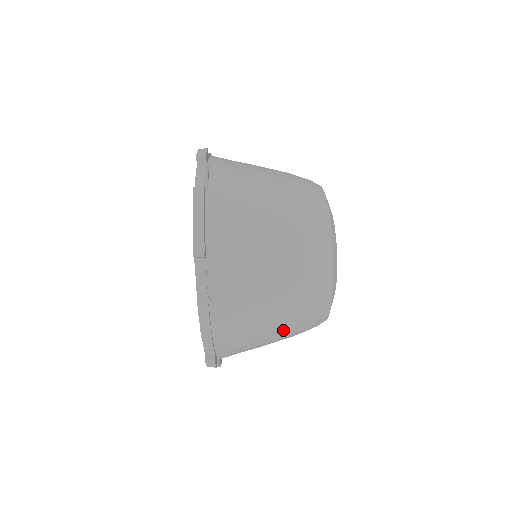
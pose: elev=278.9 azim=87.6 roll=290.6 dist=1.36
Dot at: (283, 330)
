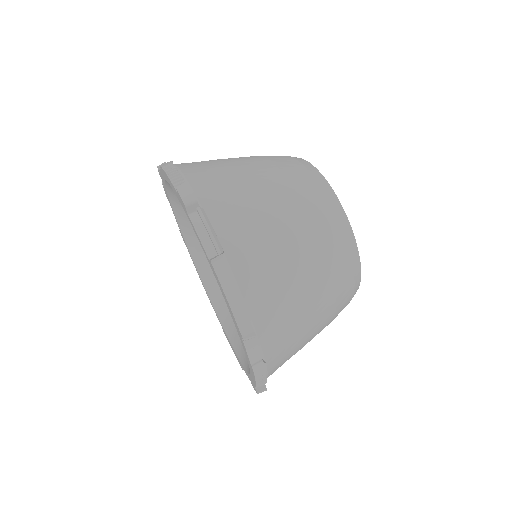
Dot at: occluded
